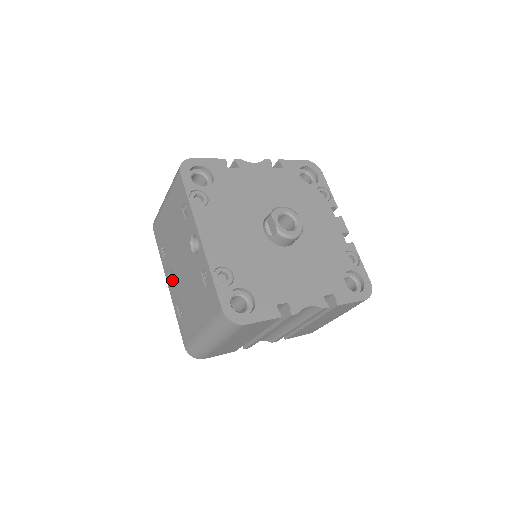
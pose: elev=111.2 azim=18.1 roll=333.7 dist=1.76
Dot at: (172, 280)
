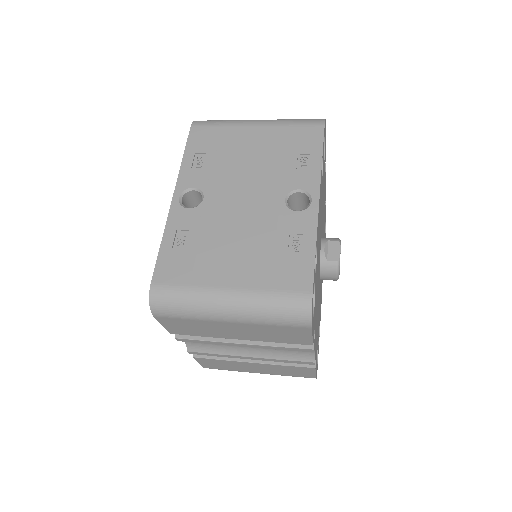
Dot at: (183, 198)
